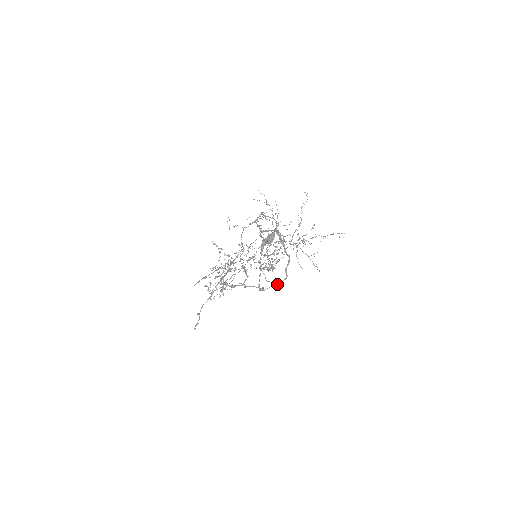
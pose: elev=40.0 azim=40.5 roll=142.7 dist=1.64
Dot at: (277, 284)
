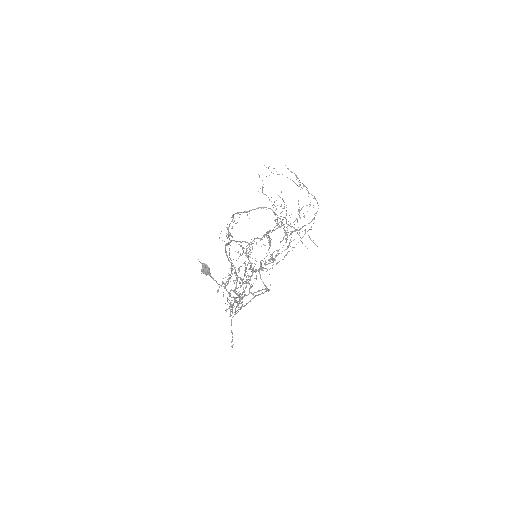
Dot at: (237, 306)
